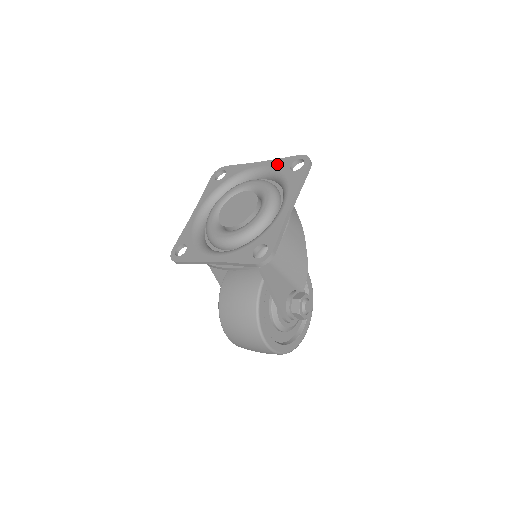
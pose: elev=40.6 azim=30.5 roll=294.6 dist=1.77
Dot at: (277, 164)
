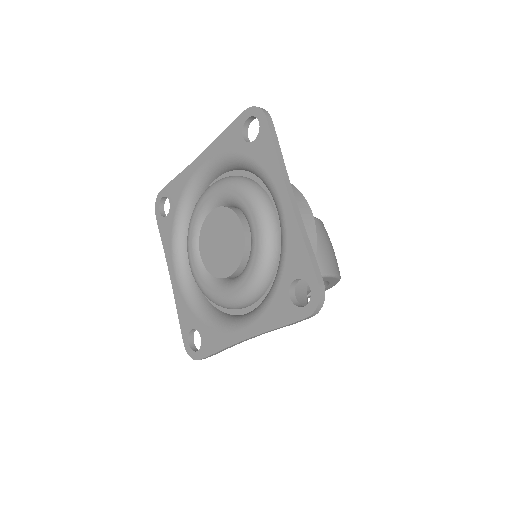
Dot at: (292, 244)
